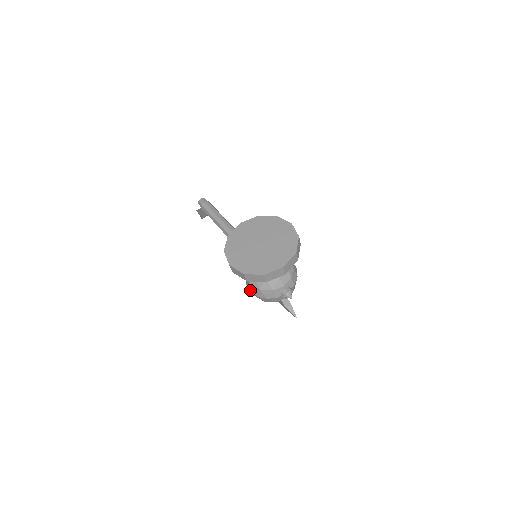
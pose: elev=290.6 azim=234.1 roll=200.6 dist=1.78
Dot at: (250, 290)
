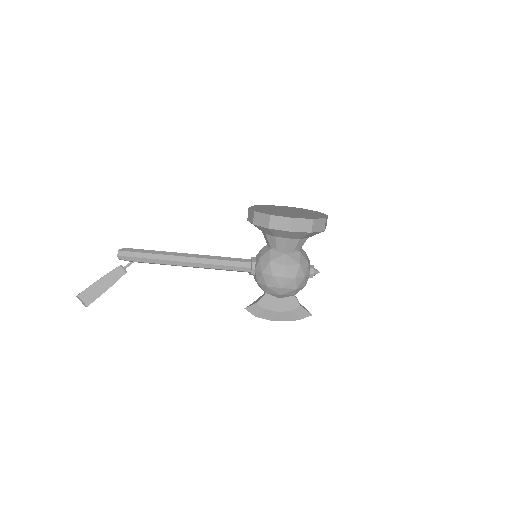
Dot at: (285, 275)
